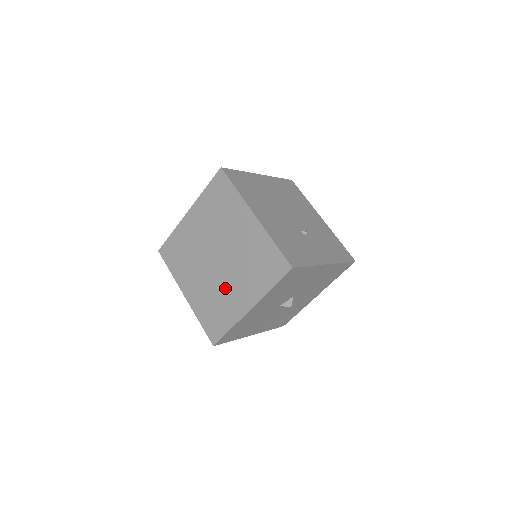
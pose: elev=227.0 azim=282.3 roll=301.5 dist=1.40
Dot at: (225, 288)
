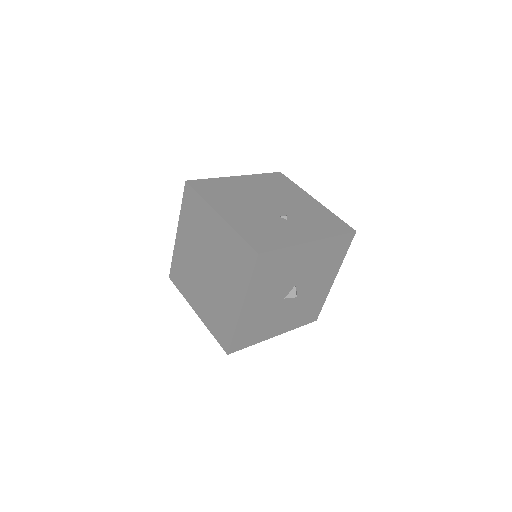
Dot at: (219, 294)
